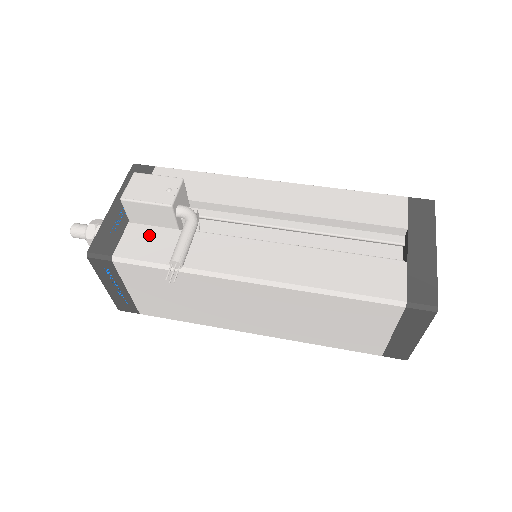
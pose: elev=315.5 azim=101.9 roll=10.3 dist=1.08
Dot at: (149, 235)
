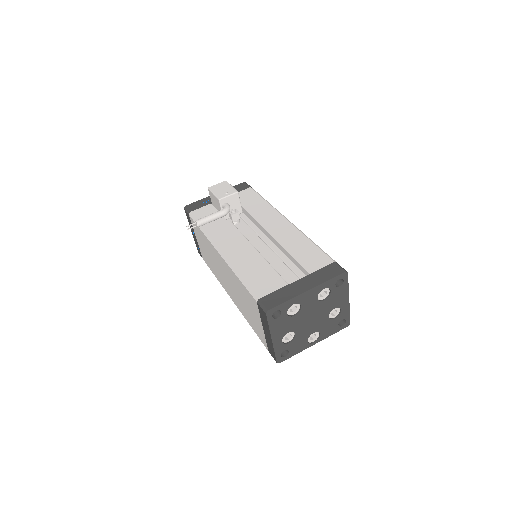
Dot at: (211, 212)
